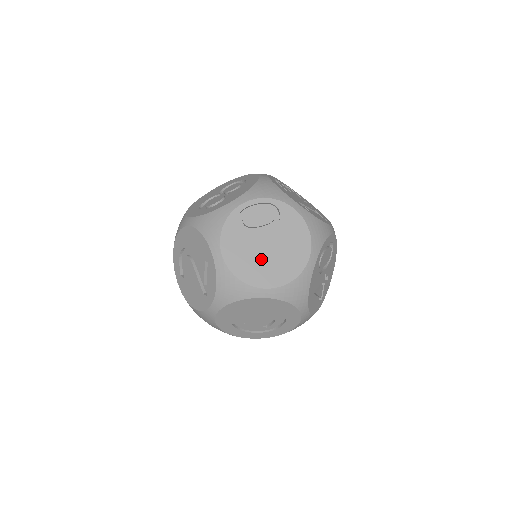
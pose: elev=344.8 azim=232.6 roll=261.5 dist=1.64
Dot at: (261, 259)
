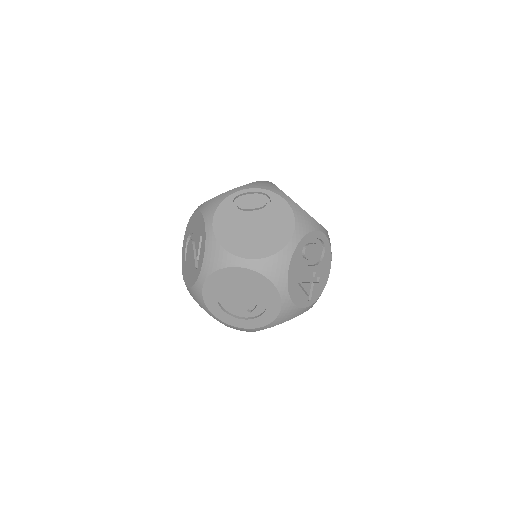
Dot at: (246, 234)
